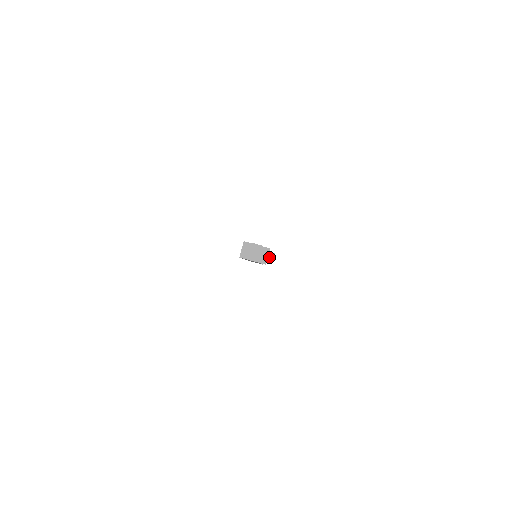
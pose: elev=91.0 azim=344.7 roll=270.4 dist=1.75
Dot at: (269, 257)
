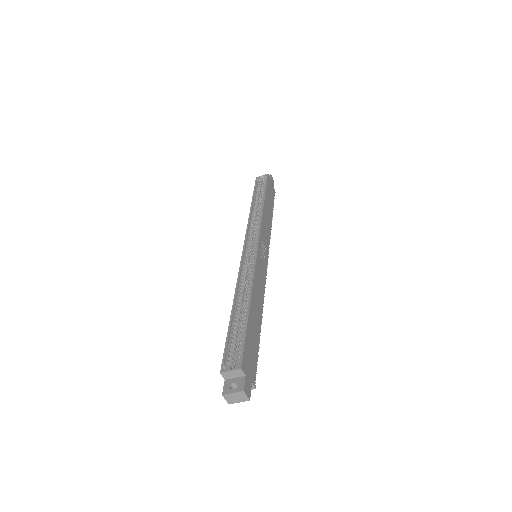
Dot at: occluded
